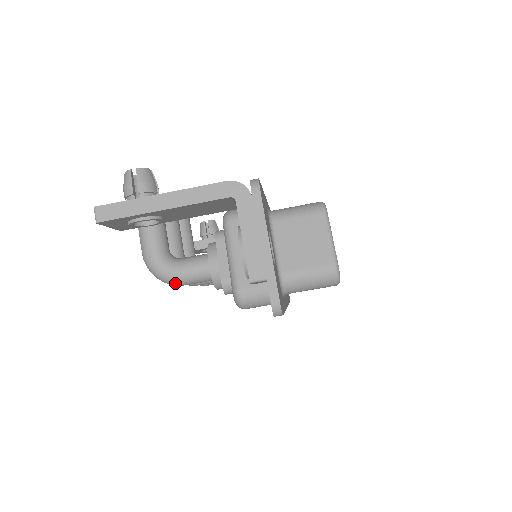
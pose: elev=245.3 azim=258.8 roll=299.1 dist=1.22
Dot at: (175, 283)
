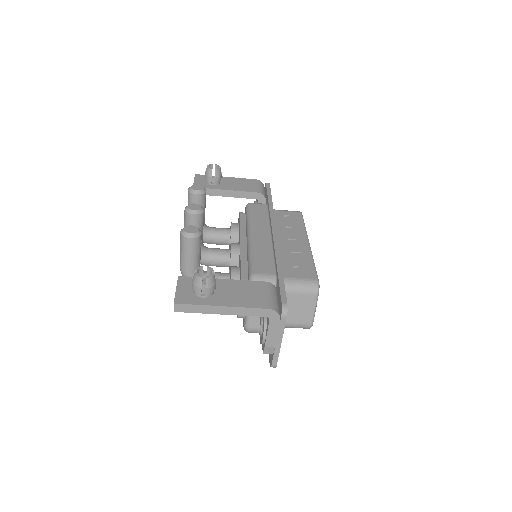
Dot at: occluded
